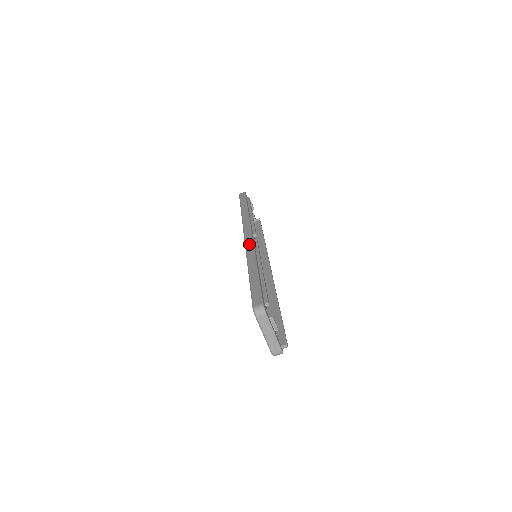
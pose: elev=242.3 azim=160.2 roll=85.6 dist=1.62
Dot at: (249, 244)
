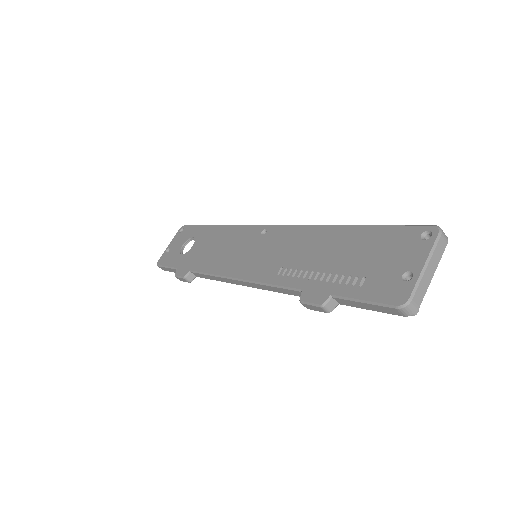
Dot at: occluded
